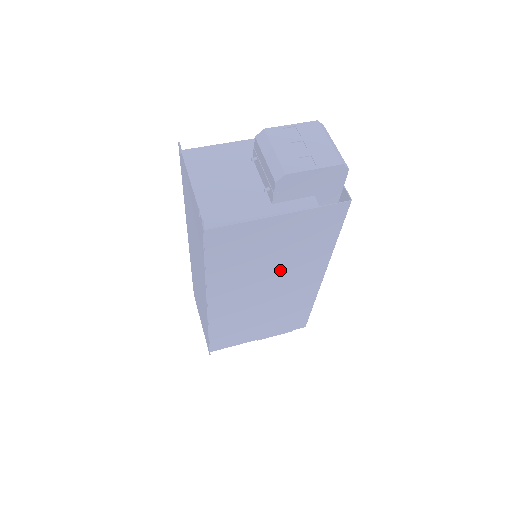
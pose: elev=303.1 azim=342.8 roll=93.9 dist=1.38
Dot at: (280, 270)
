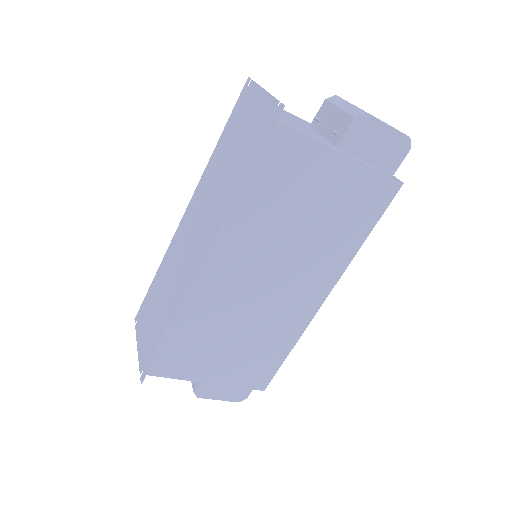
Dot at: (299, 253)
